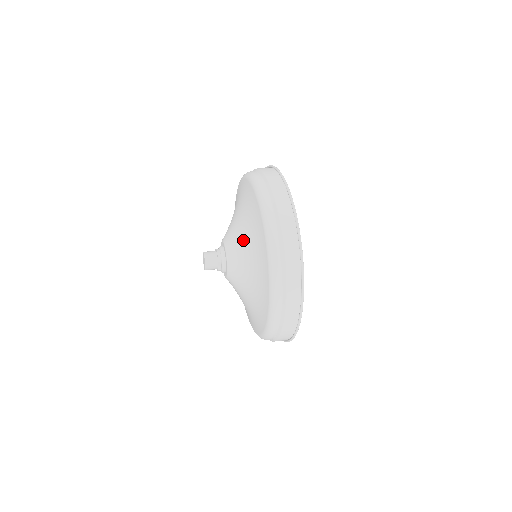
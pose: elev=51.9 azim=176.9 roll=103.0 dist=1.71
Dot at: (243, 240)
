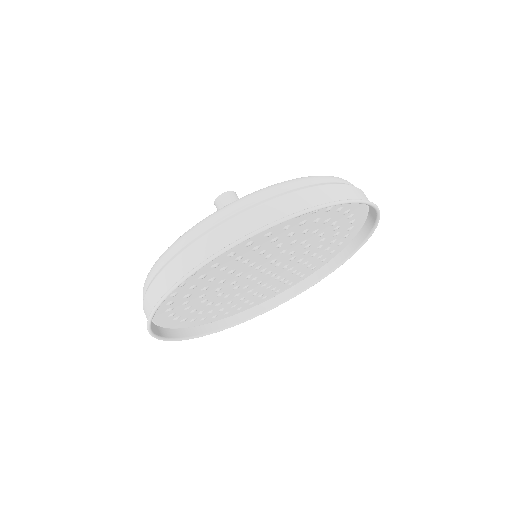
Dot at: occluded
